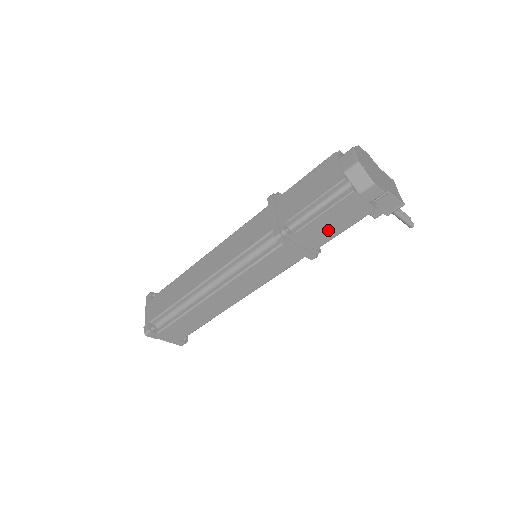
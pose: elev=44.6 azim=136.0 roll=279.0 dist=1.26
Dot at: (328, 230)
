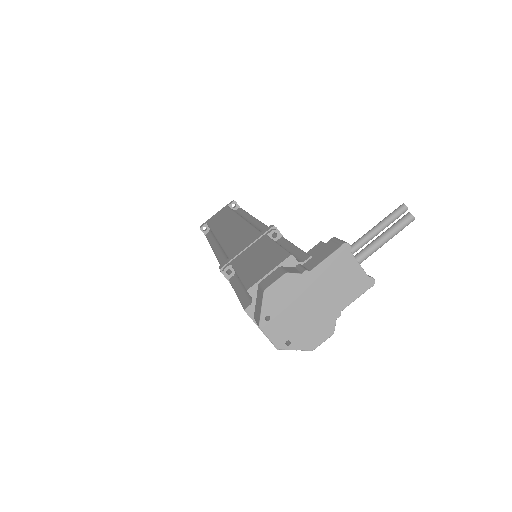
Dot at: occluded
